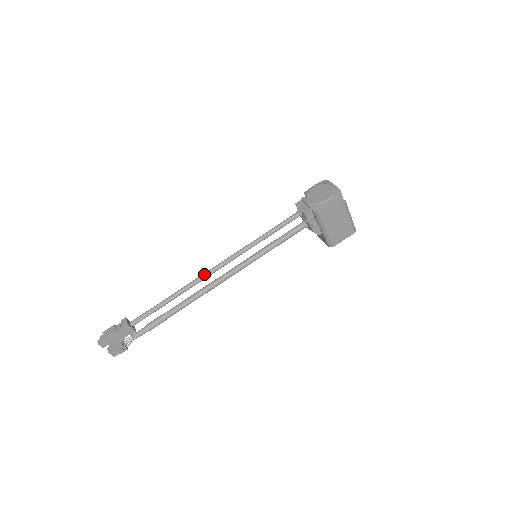
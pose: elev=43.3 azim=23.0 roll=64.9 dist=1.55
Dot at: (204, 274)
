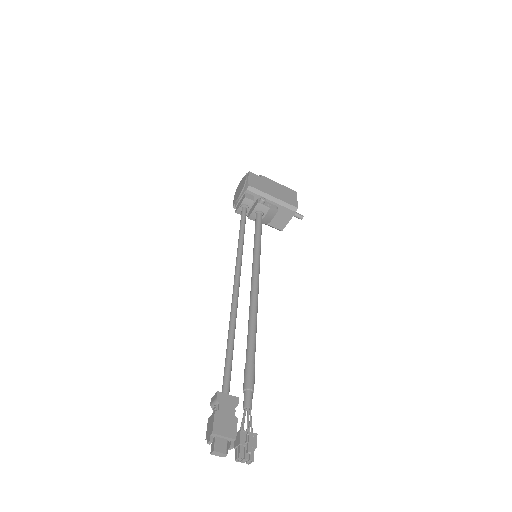
Dot at: (232, 294)
